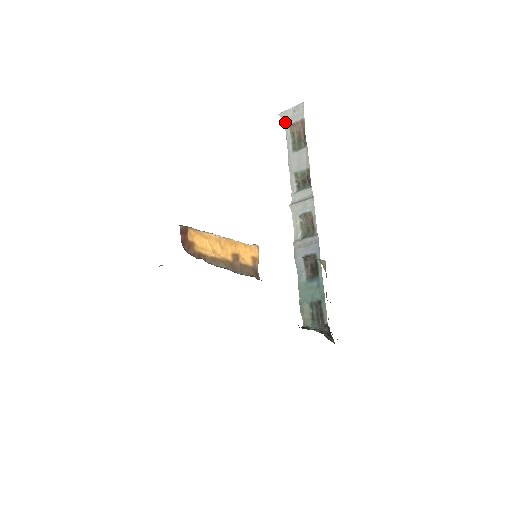
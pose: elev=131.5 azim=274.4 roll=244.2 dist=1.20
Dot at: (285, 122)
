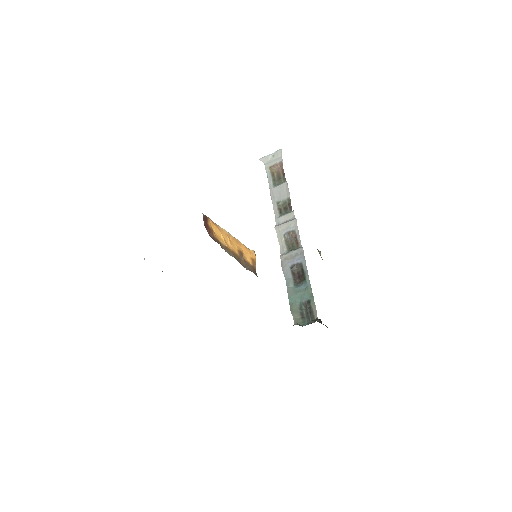
Dot at: (265, 165)
